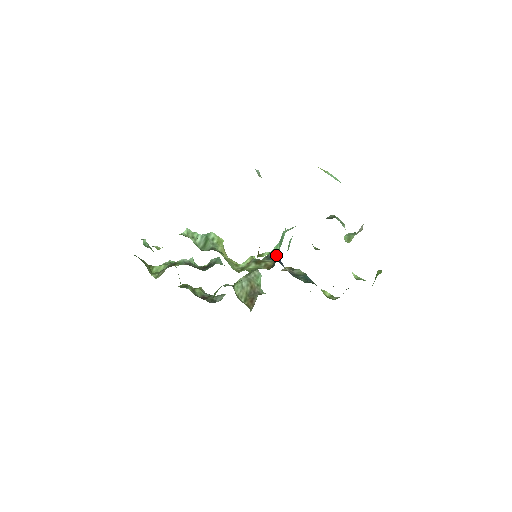
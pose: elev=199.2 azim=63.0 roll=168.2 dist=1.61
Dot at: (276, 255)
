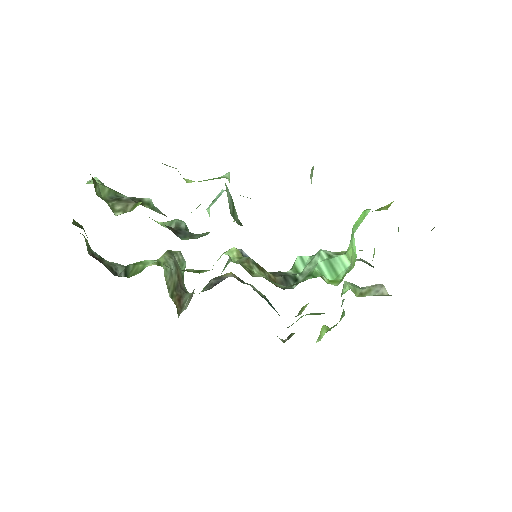
Dot at: occluded
